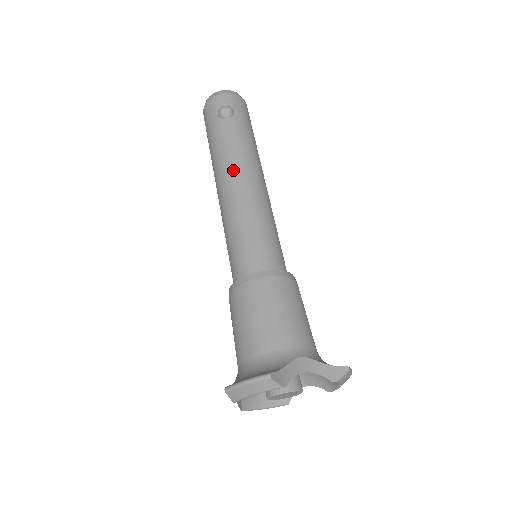
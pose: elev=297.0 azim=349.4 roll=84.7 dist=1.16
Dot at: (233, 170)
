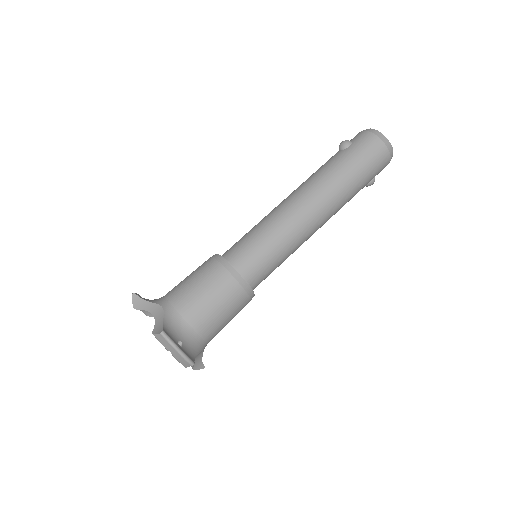
Dot at: (296, 189)
